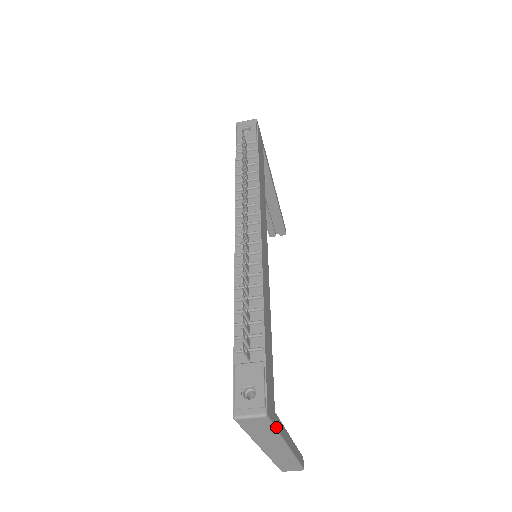
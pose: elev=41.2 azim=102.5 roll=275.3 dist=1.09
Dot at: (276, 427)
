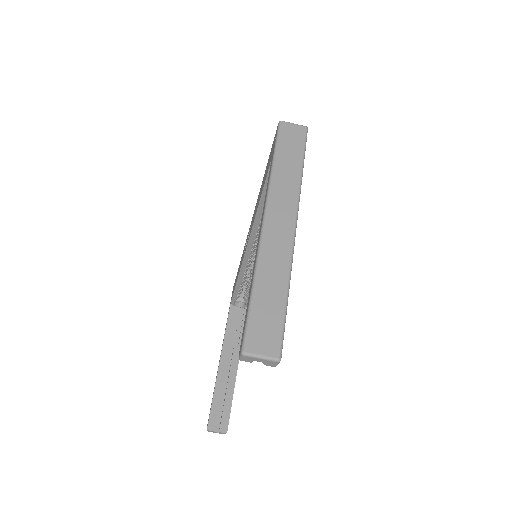
Dot at: occluded
